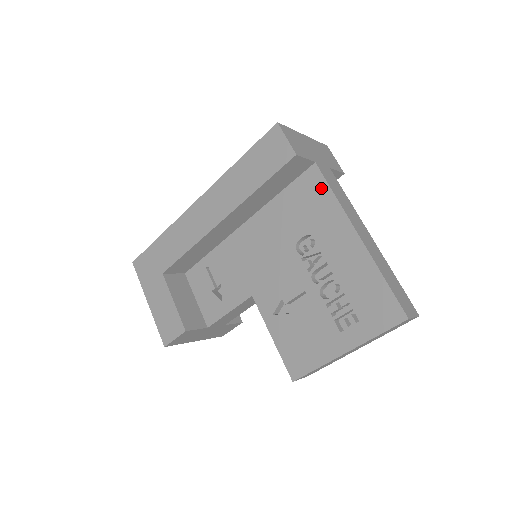
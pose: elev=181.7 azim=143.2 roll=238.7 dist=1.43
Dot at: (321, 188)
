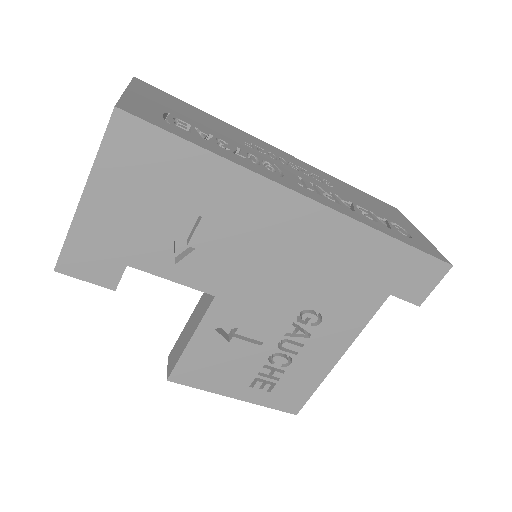
Dot at: (375, 302)
